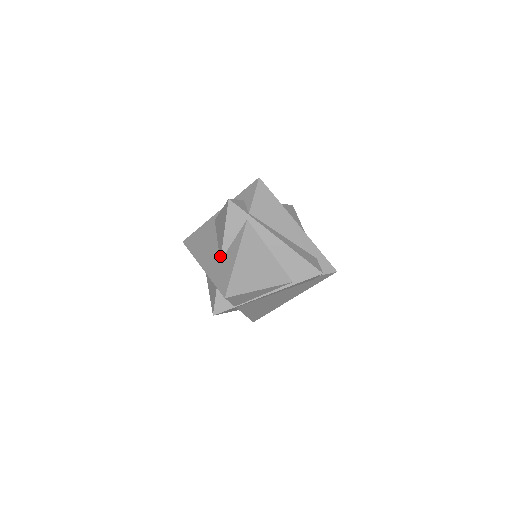
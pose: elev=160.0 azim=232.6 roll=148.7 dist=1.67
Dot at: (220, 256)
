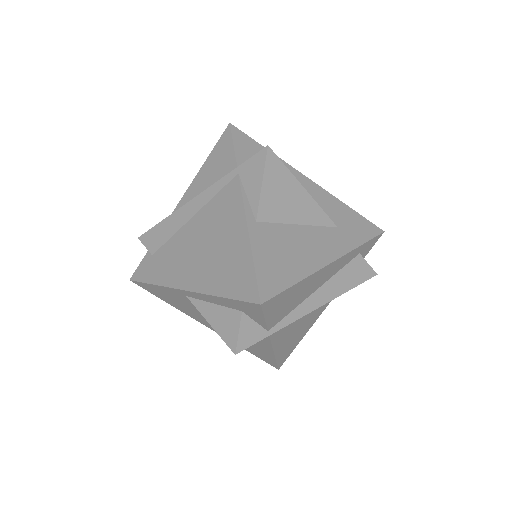
Dot at: occluded
